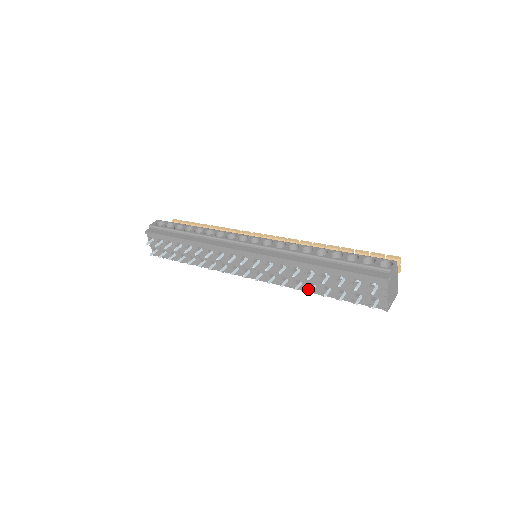
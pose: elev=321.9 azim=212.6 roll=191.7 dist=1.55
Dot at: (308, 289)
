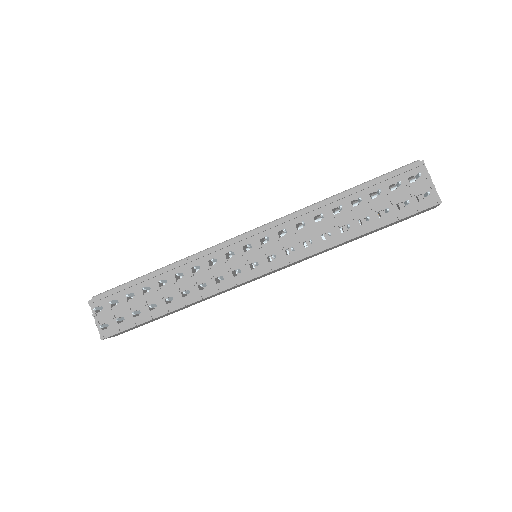
Dot at: (341, 238)
